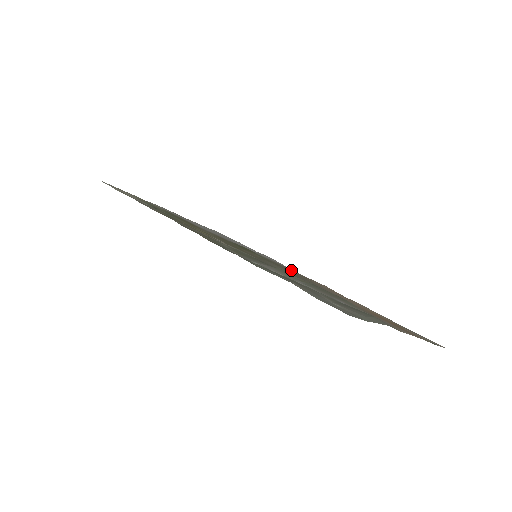
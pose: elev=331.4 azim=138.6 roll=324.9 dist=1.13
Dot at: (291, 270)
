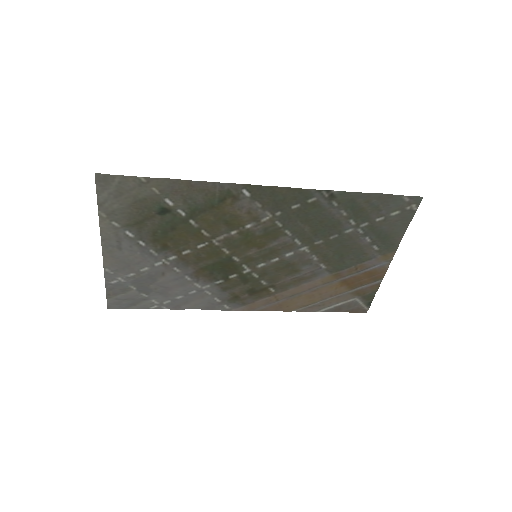
Dot at: (243, 297)
